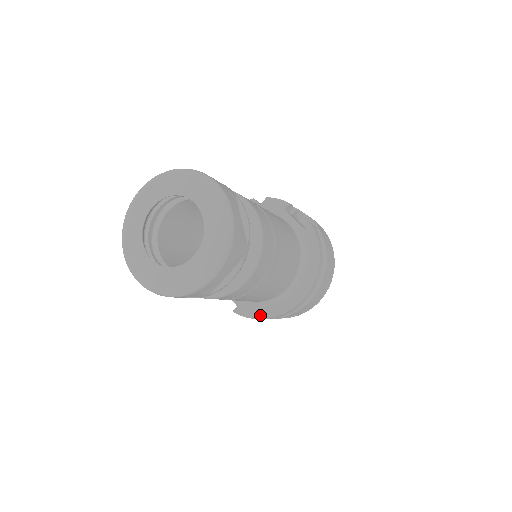
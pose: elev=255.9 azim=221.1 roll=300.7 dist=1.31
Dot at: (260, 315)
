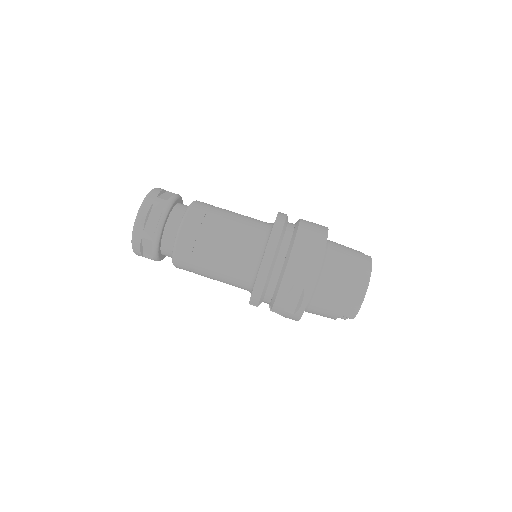
Dot at: (254, 286)
